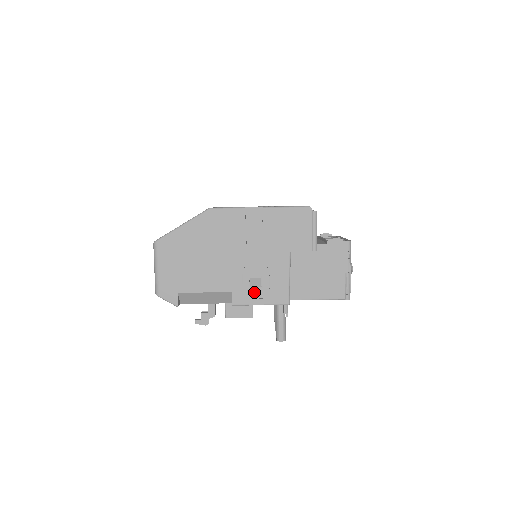
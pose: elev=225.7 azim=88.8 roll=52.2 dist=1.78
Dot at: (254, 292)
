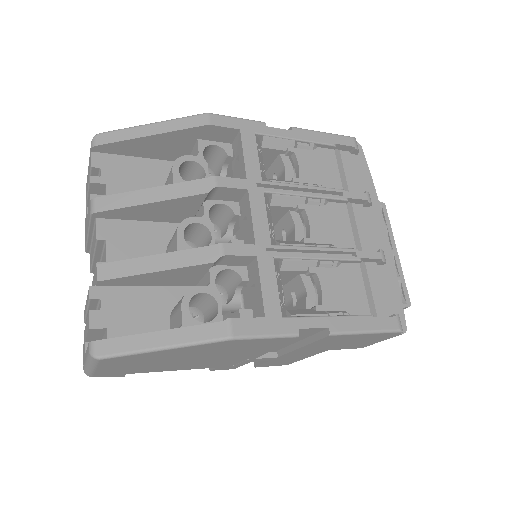
Dot at: occluded
